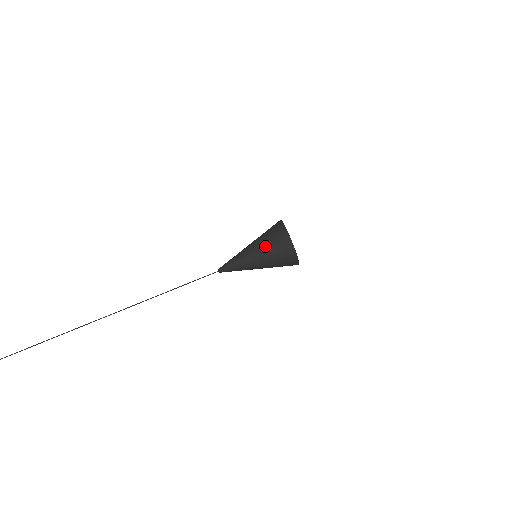
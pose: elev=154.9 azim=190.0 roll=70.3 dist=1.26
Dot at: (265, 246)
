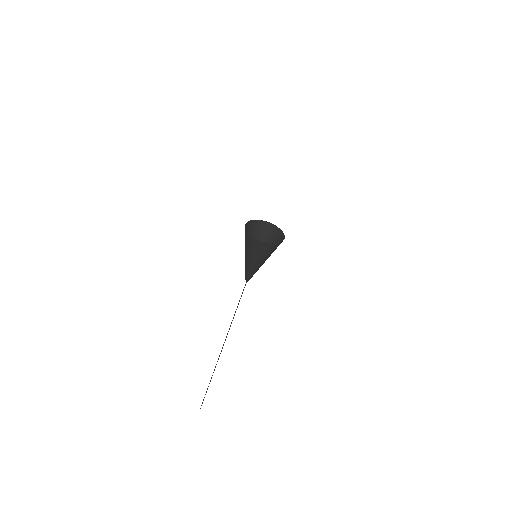
Dot at: (264, 257)
